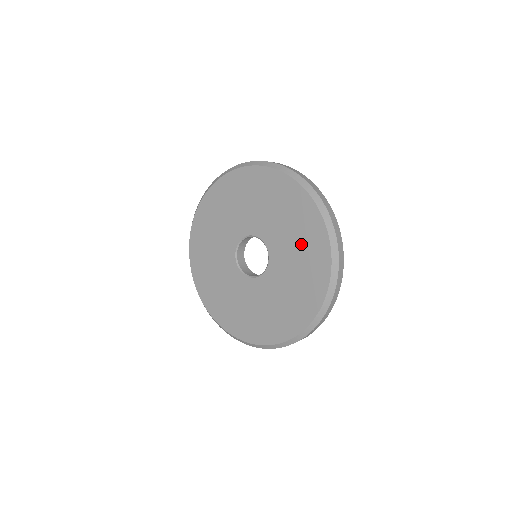
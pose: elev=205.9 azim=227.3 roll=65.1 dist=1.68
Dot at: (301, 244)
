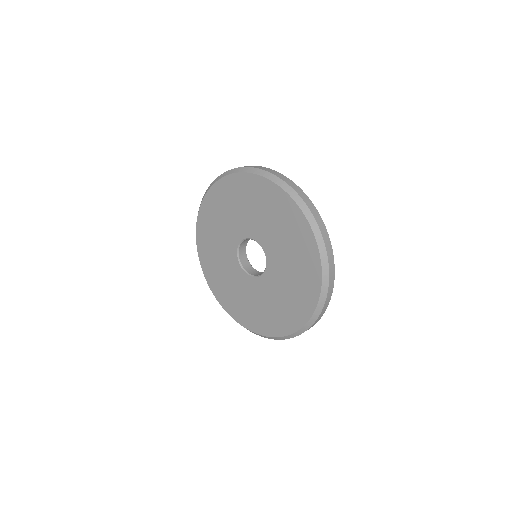
Dot at: (296, 264)
